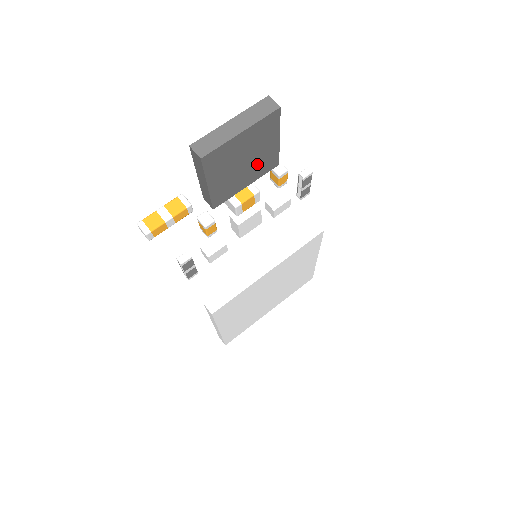
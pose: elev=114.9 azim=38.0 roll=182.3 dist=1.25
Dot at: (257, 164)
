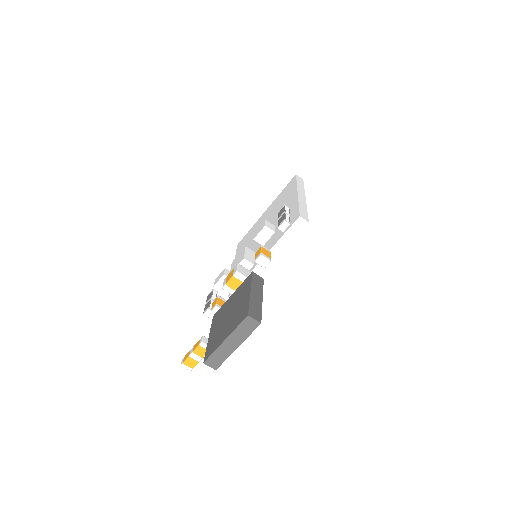
Dot at: occluded
